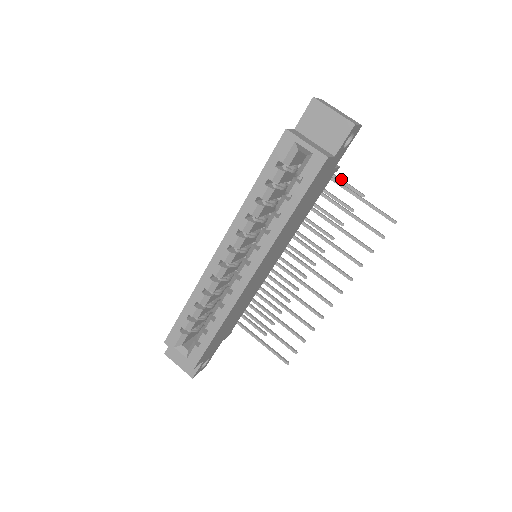
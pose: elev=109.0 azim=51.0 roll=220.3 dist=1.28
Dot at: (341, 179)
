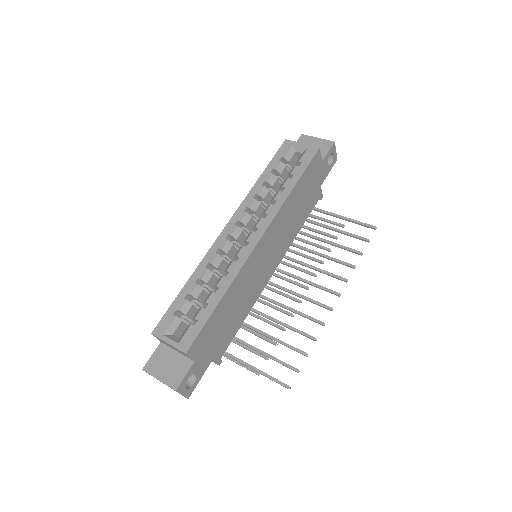
Dot at: (323, 218)
